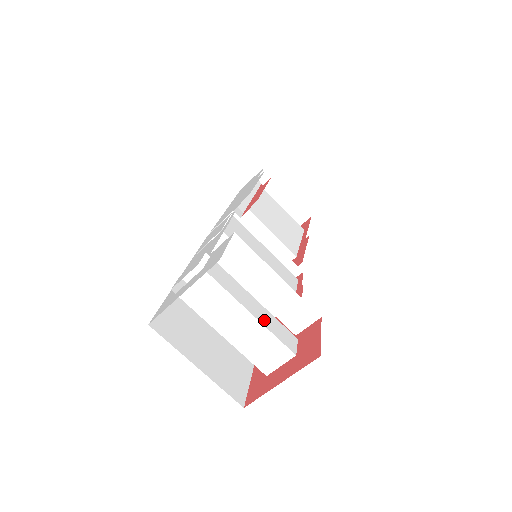
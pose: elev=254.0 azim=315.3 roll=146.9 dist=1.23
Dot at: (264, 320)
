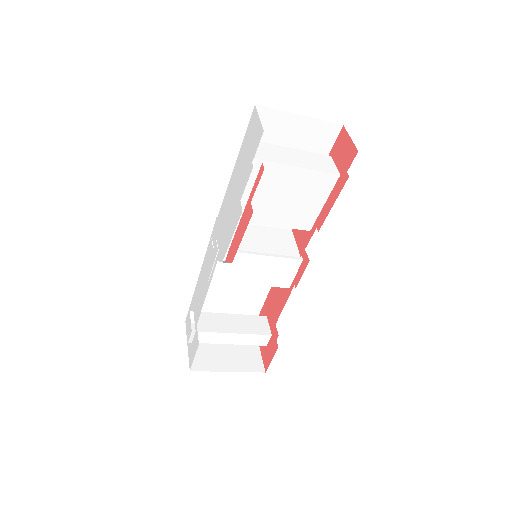
Dot at: (241, 342)
